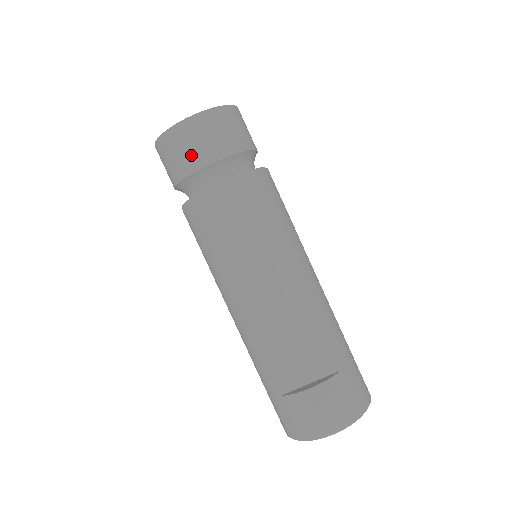
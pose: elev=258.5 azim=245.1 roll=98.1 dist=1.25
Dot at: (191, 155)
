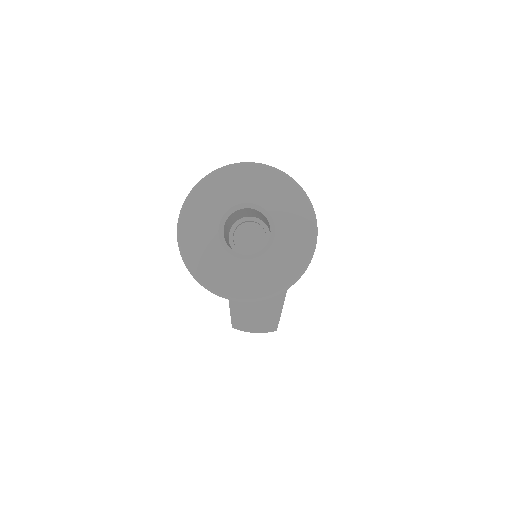
Dot at: occluded
